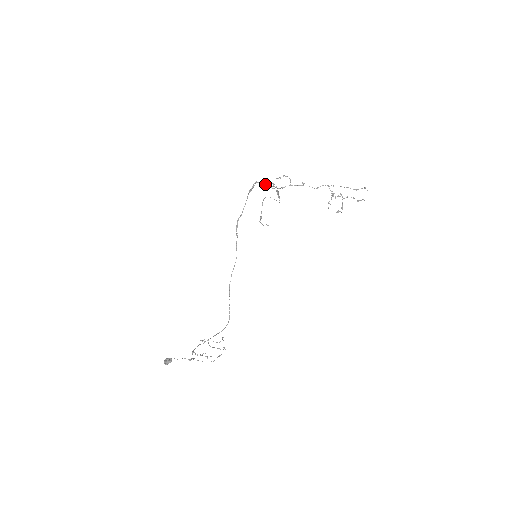
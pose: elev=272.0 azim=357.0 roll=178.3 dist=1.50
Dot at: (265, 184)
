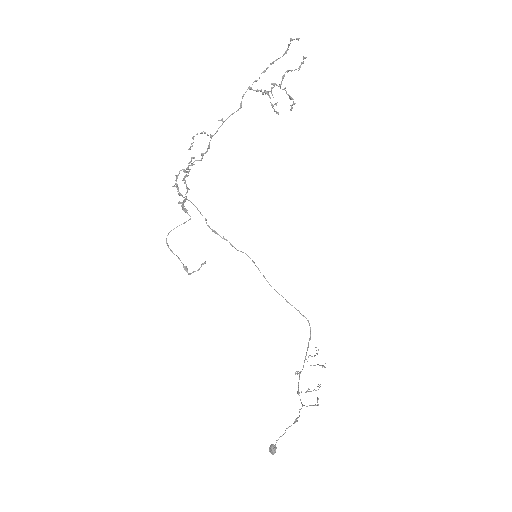
Dot at: (186, 169)
